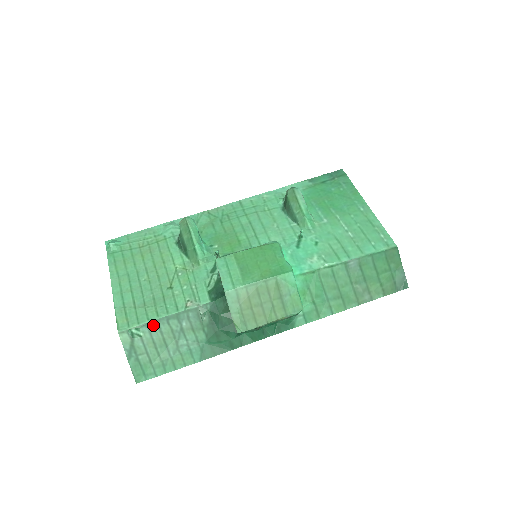
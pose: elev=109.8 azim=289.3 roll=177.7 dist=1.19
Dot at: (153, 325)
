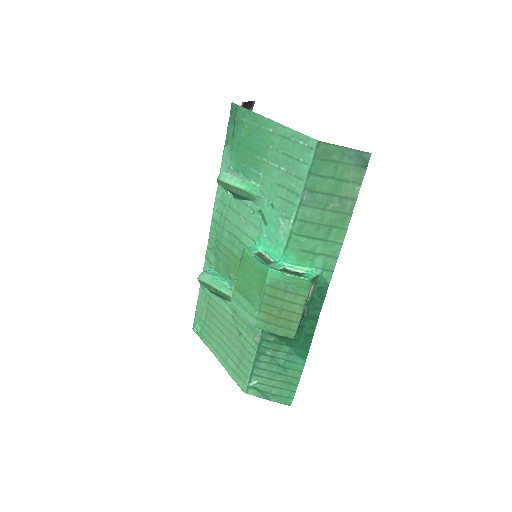
Dot at: (255, 371)
